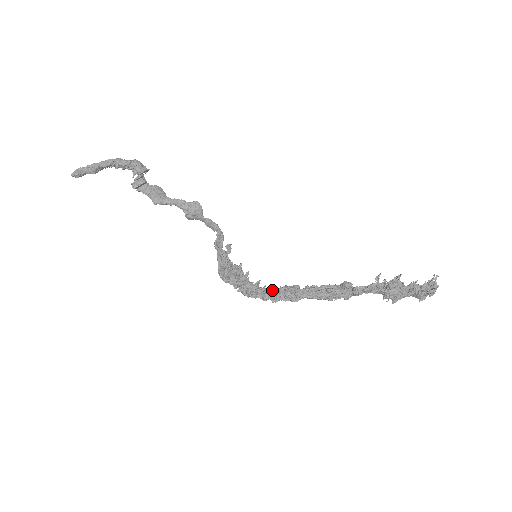
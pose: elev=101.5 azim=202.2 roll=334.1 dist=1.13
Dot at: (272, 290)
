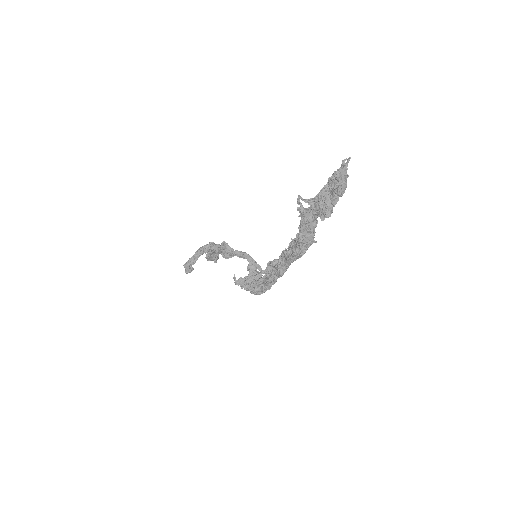
Dot at: occluded
